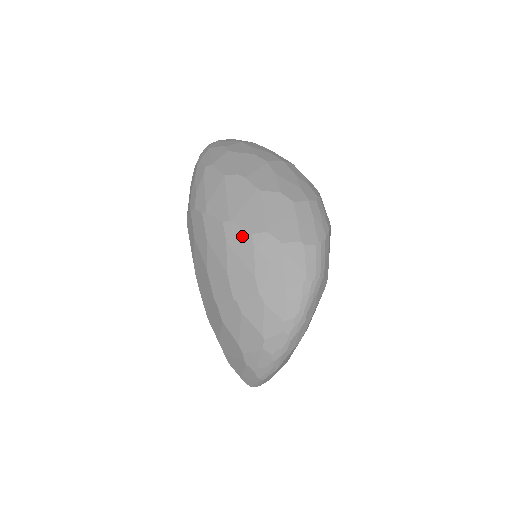
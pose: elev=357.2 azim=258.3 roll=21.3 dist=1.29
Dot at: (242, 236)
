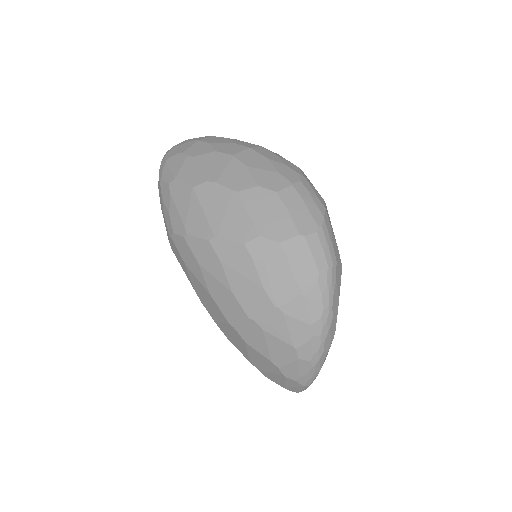
Dot at: (235, 249)
